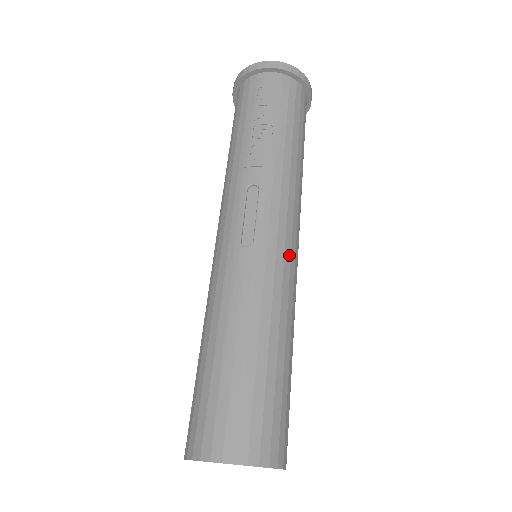
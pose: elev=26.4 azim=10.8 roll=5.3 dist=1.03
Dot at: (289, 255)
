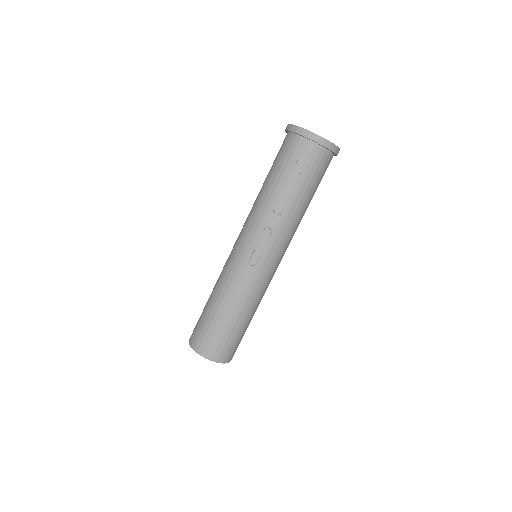
Dot at: (272, 272)
